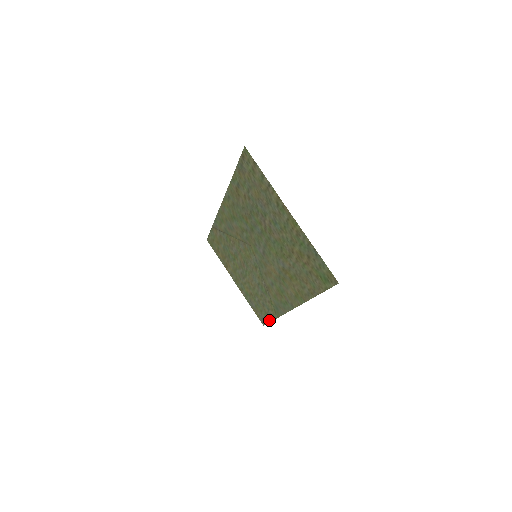
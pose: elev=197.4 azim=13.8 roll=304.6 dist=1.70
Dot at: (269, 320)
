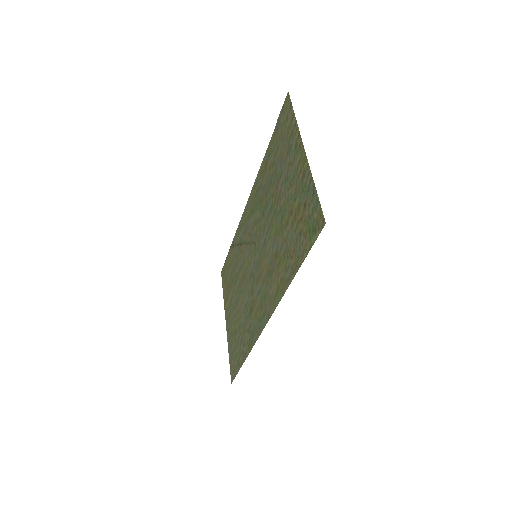
Dot at: (239, 366)
